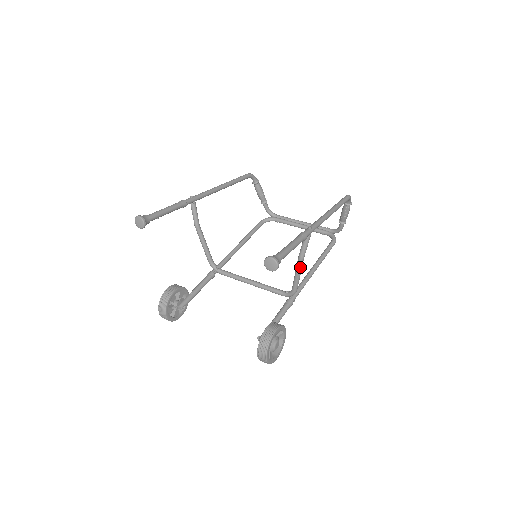
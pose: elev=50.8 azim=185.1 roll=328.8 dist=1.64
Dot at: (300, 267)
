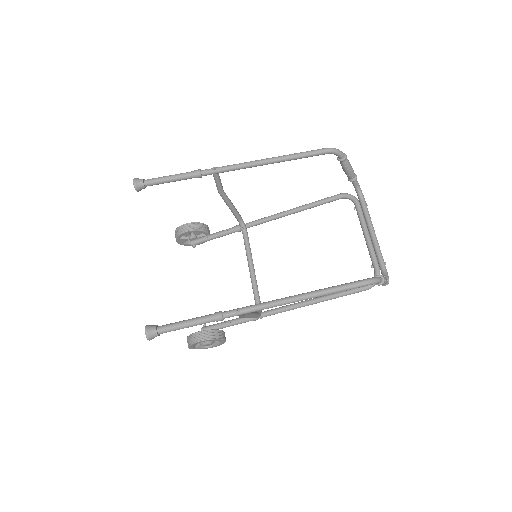
Dot at: occluded
